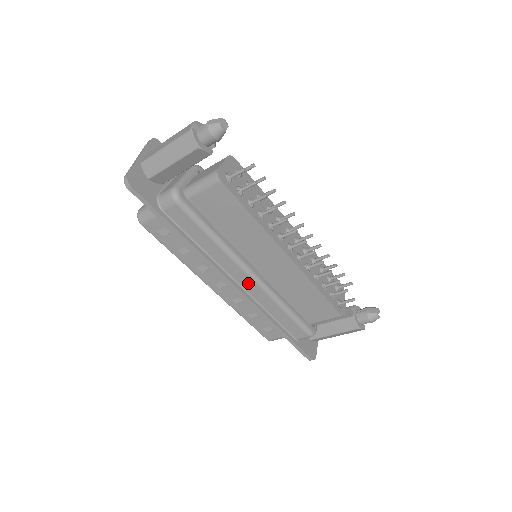
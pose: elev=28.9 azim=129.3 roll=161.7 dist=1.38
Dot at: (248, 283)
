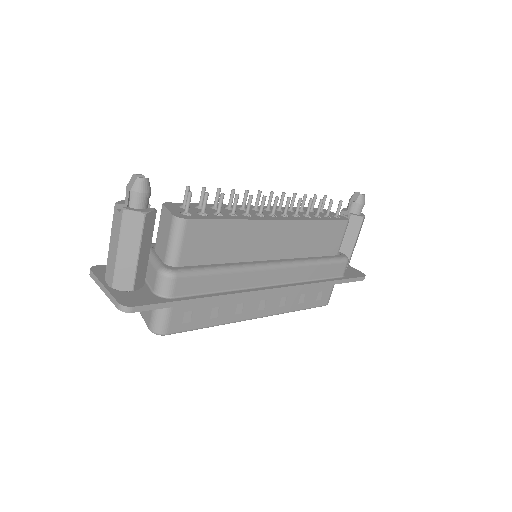
Dot at: (278, 275)
